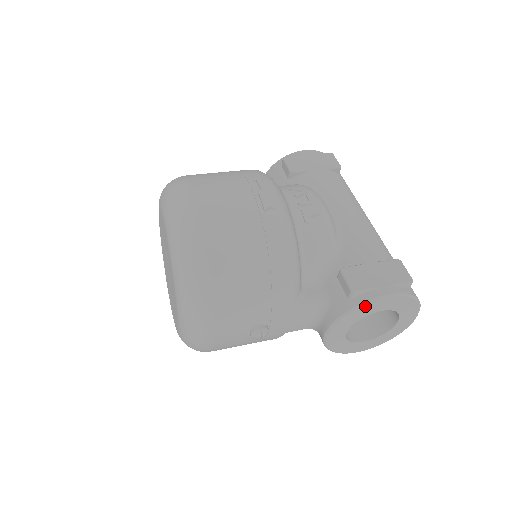
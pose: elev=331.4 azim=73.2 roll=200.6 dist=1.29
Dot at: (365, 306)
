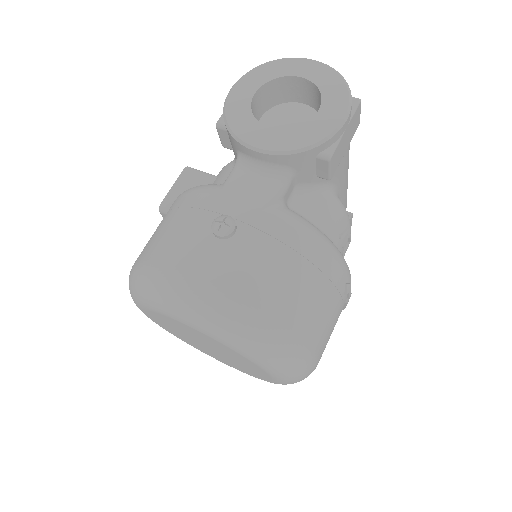
Dot at: occluded
